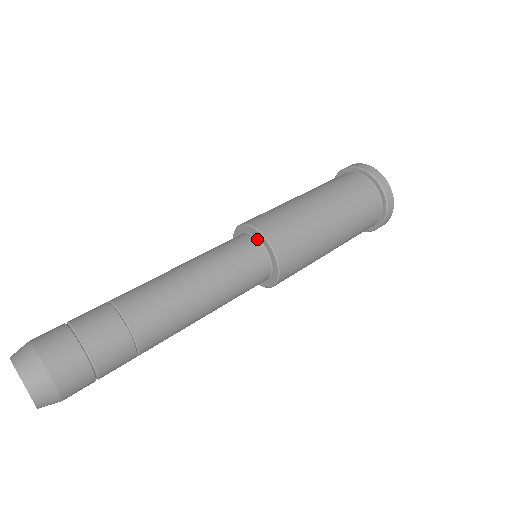
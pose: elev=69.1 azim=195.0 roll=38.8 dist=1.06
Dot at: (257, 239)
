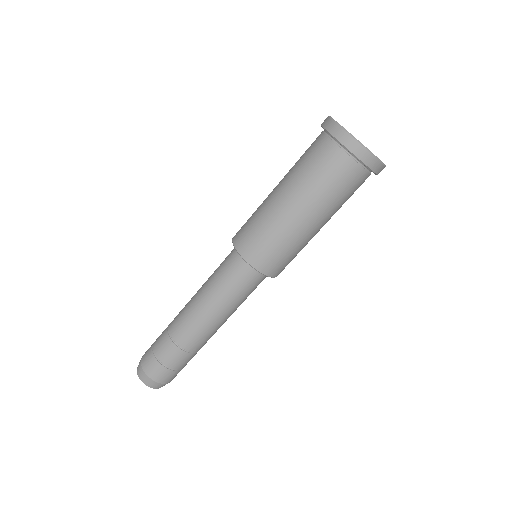
Dot at: occluded
